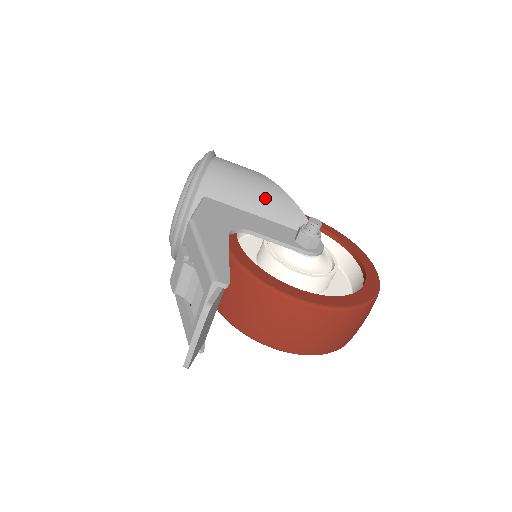
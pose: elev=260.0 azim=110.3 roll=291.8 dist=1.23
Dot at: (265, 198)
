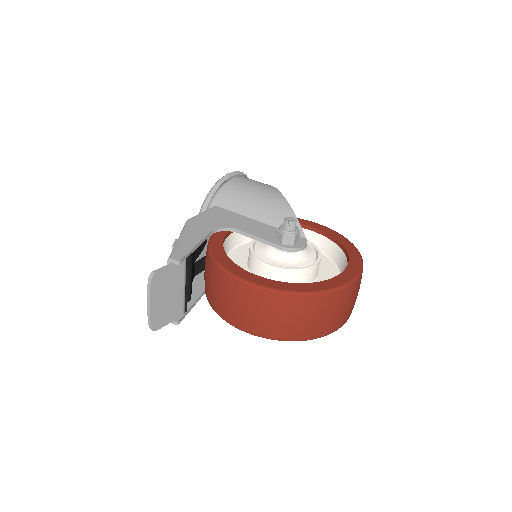
Dot at: (265, 205)
